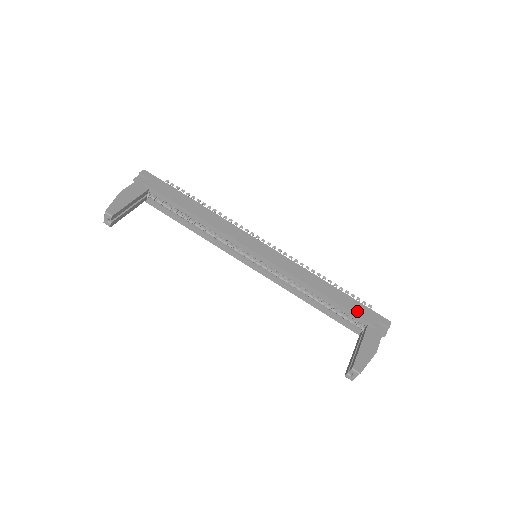
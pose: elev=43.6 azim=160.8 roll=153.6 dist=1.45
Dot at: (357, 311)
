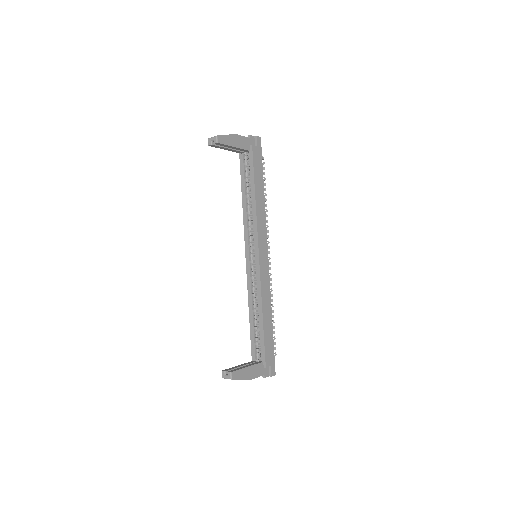
Dot at: (267, 348)
